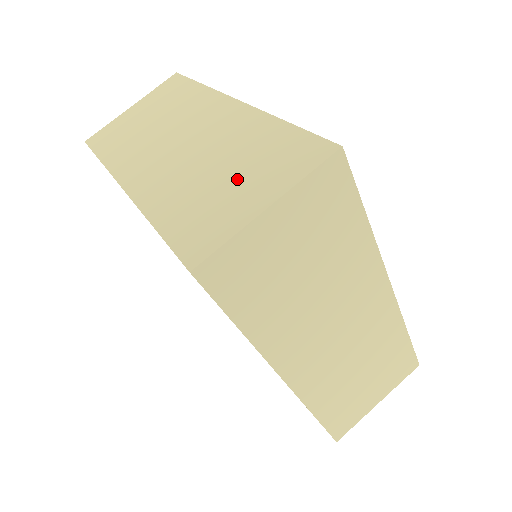
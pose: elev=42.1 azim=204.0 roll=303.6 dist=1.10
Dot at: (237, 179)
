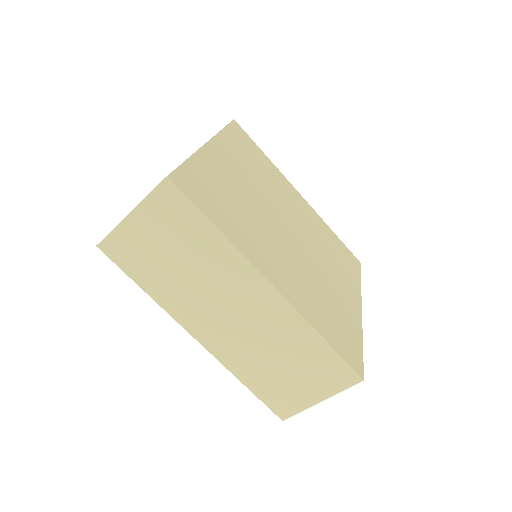
Dot at: occluded
